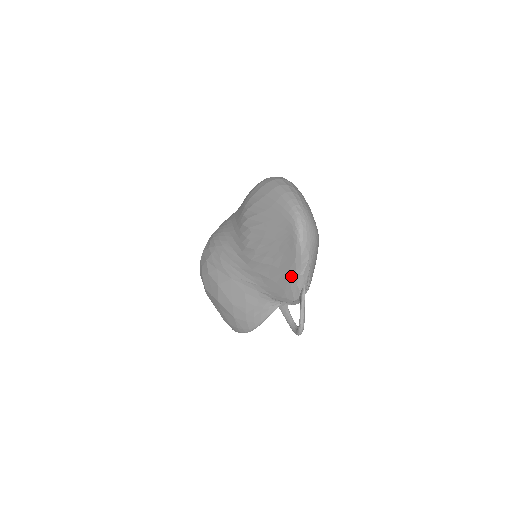
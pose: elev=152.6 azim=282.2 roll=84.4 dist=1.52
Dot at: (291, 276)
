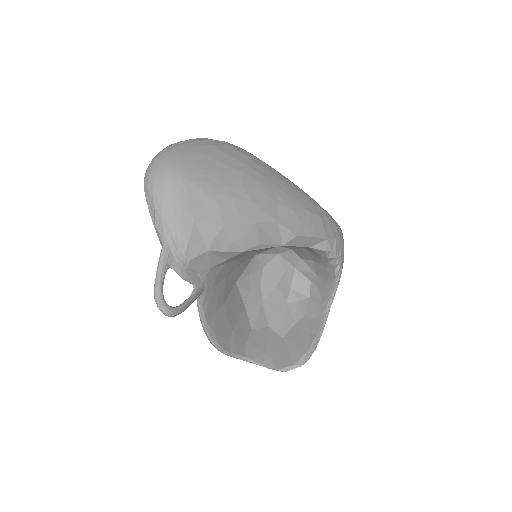
Dot at: occluded
